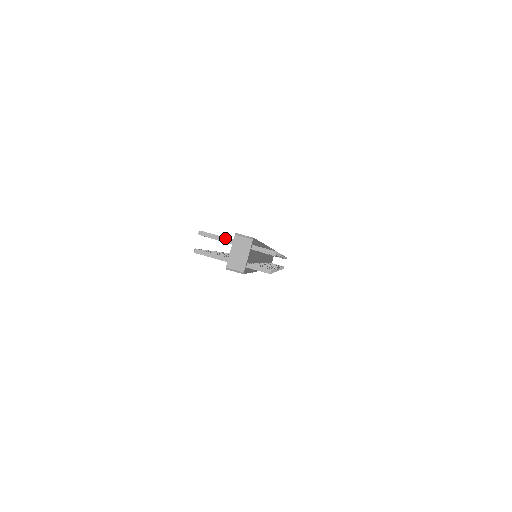
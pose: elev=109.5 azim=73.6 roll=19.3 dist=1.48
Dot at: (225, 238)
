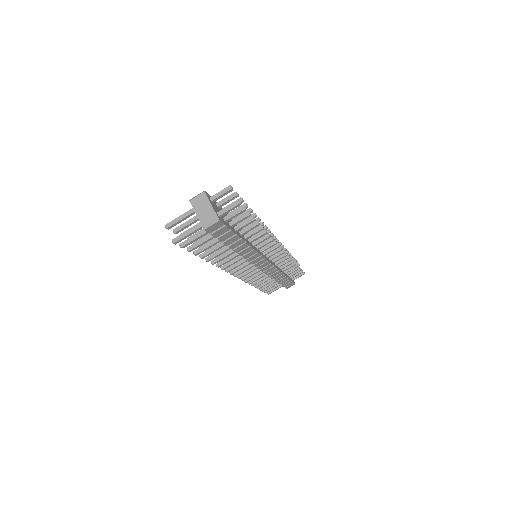
Dot at: (186, 212)
